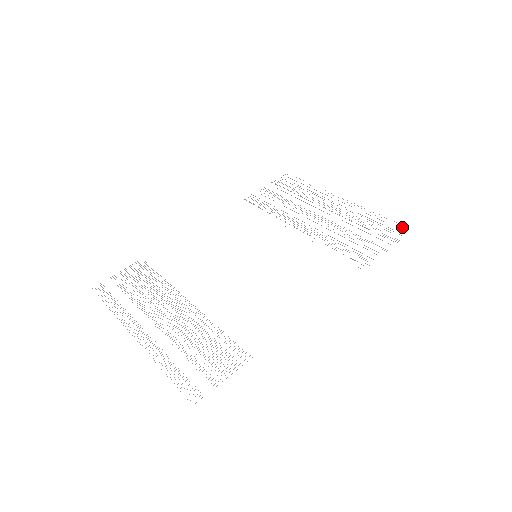
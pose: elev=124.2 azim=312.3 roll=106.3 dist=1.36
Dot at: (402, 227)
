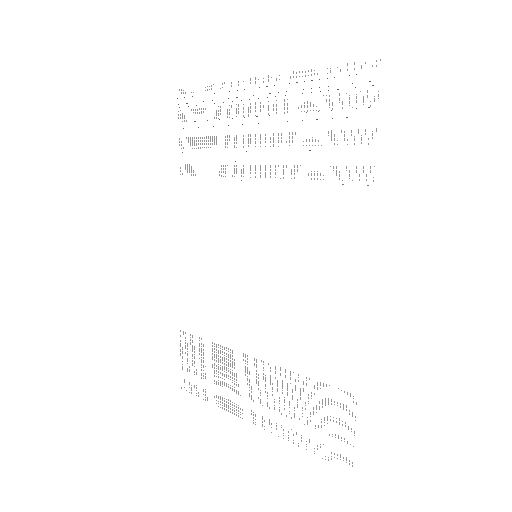
Dot at: occluded
